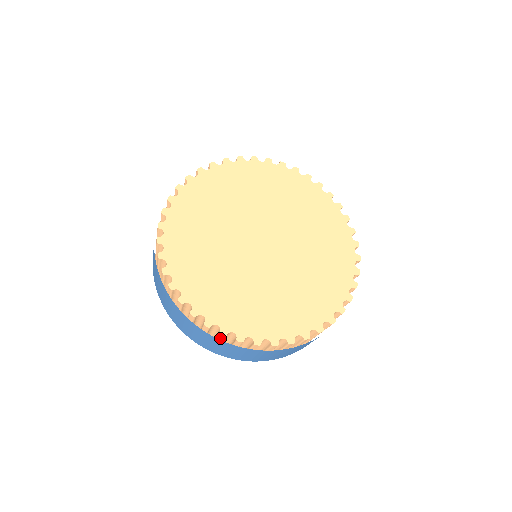
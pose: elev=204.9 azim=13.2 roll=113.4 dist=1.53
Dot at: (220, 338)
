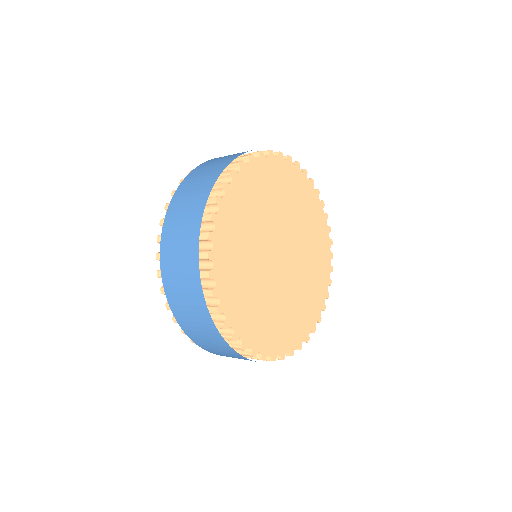
Dot at: (234, 348)
